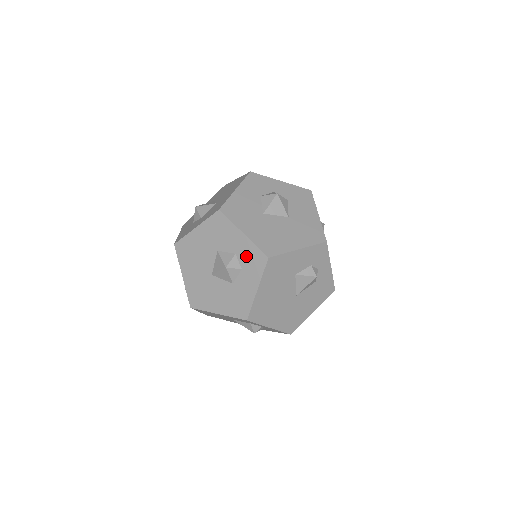
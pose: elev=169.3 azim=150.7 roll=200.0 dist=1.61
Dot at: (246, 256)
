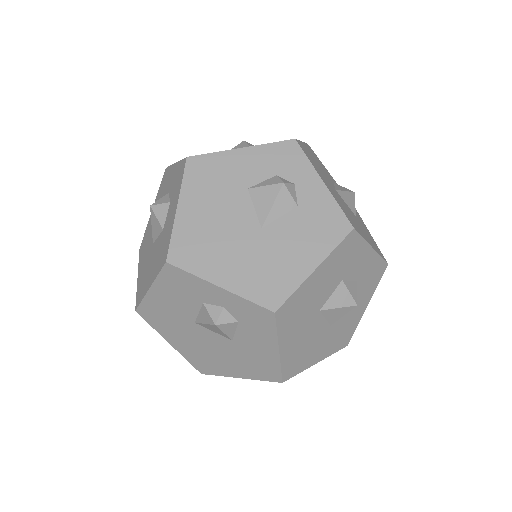
Dot at: (174, 183)
